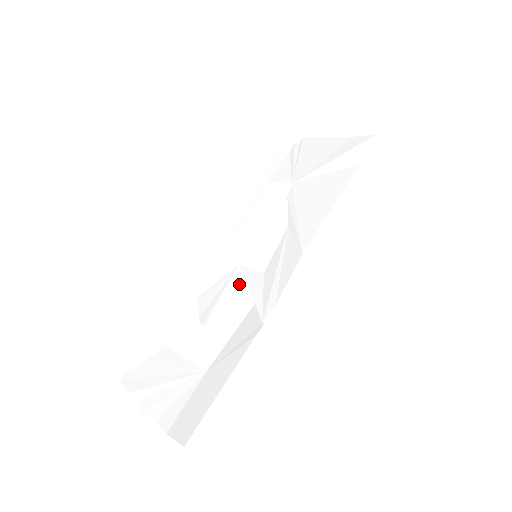
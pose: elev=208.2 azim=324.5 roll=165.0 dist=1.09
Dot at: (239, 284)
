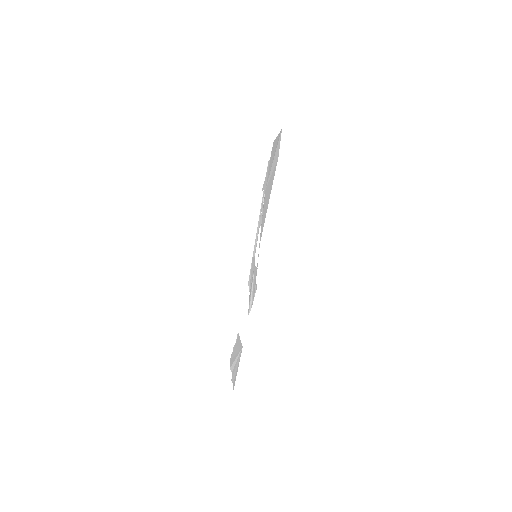
Dot at: occluded
